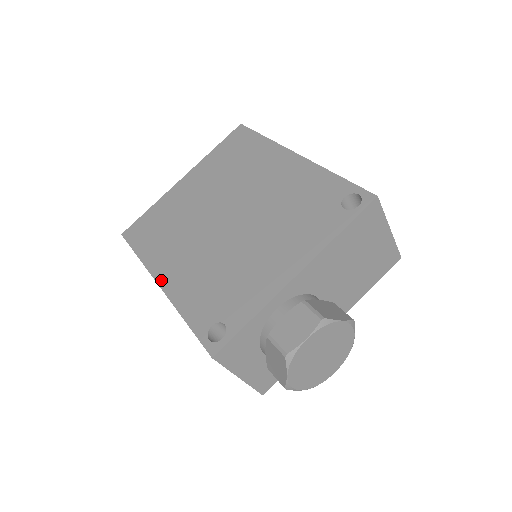
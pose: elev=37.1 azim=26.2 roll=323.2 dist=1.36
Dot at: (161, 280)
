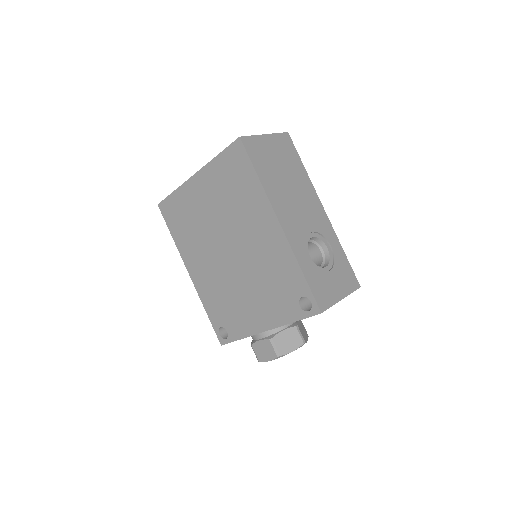
Dot at: (190, 272)
